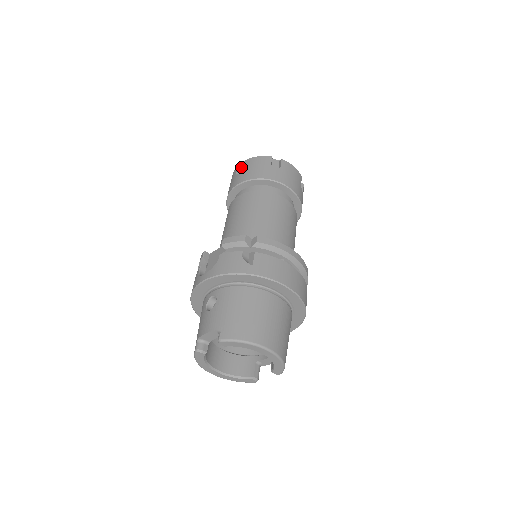
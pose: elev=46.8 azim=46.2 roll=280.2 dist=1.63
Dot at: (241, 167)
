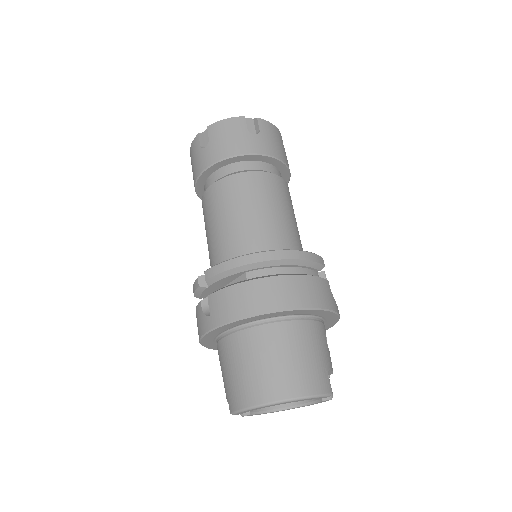
Dot at: occluded
